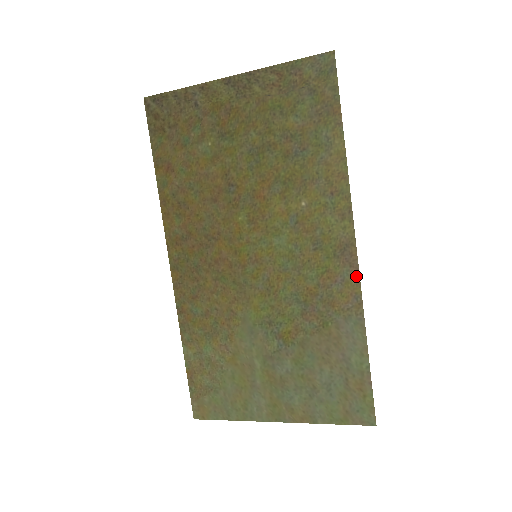
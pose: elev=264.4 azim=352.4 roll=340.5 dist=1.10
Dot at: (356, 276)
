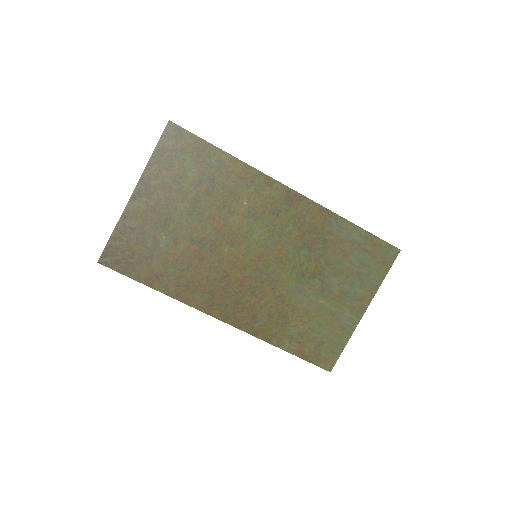
Dot at: (309, 202)
